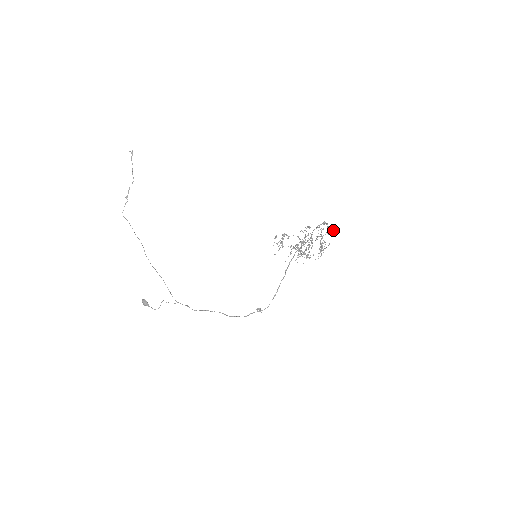
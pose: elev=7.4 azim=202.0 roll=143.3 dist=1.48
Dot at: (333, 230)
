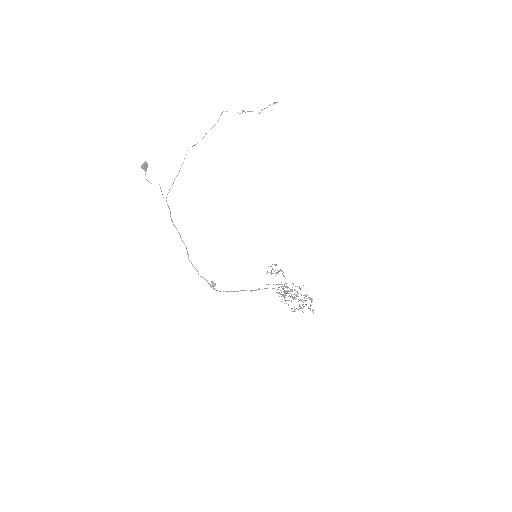
Dot at: (313, 309)
